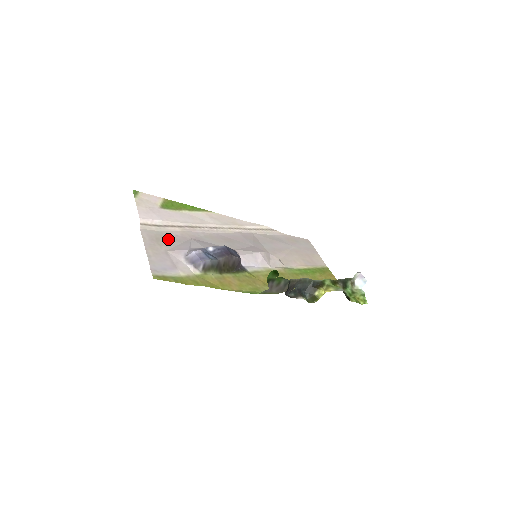
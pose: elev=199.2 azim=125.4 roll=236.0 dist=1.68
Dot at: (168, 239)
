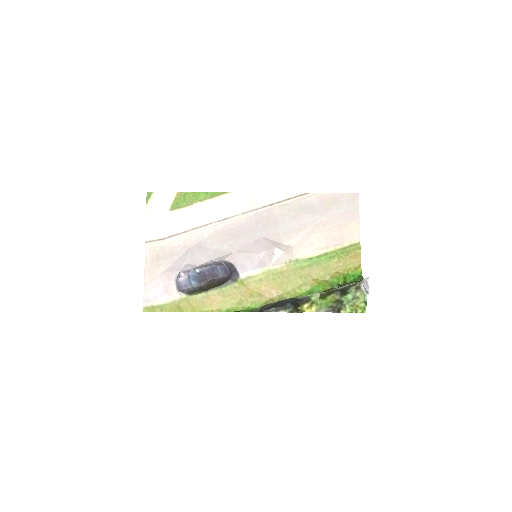
Dot at: (168, 255)
